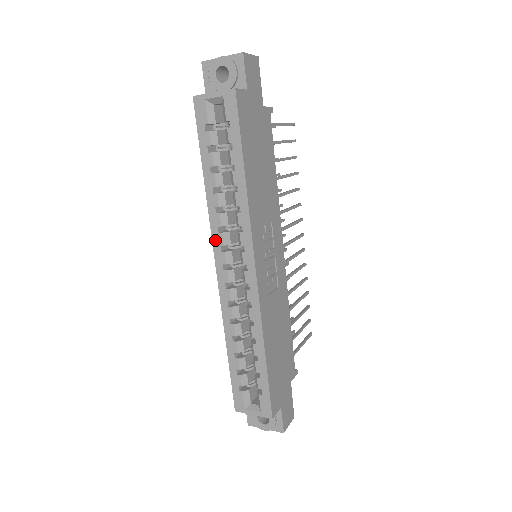
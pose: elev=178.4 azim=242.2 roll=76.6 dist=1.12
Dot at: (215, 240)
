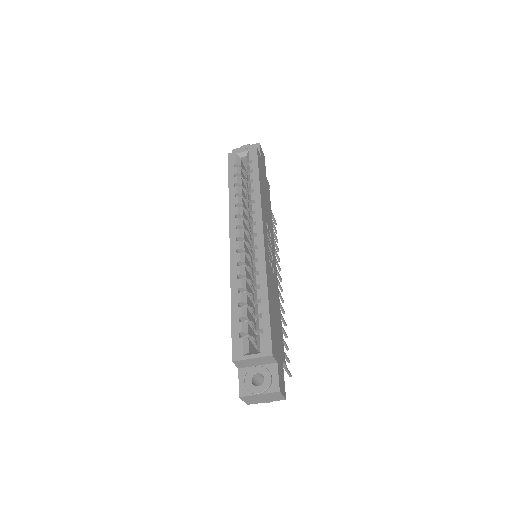
Dot at: (232, 223)
